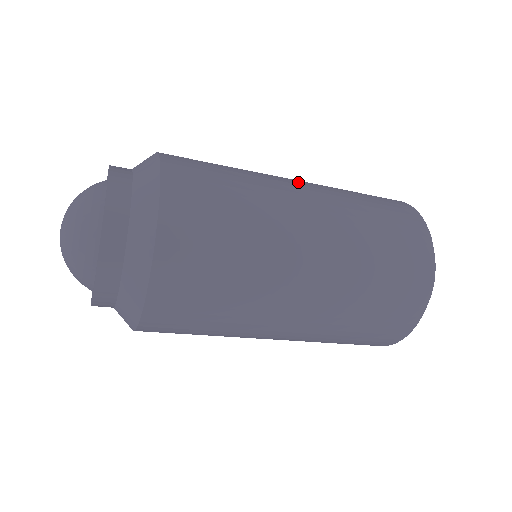
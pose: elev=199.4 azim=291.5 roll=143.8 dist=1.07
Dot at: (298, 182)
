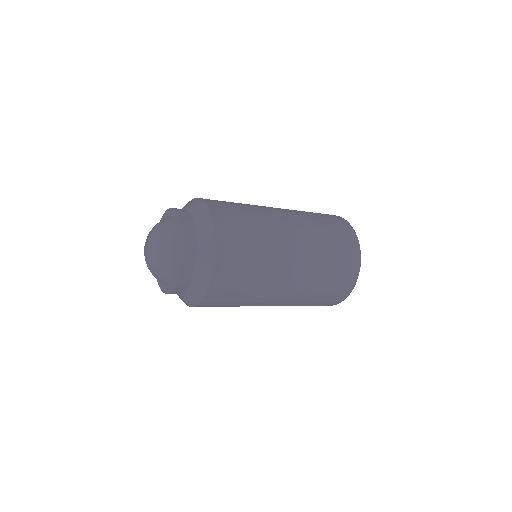
Dot at: (278, 209)
